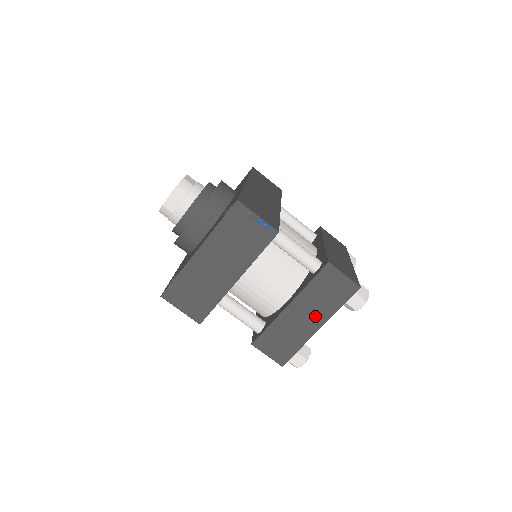
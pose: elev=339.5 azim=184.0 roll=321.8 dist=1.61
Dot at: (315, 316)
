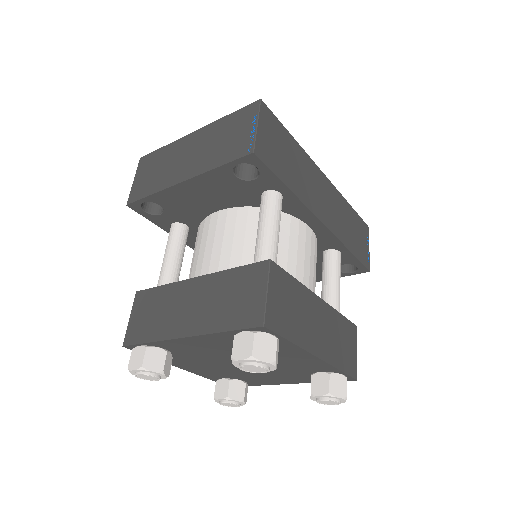
Dot at: (197, 316)
